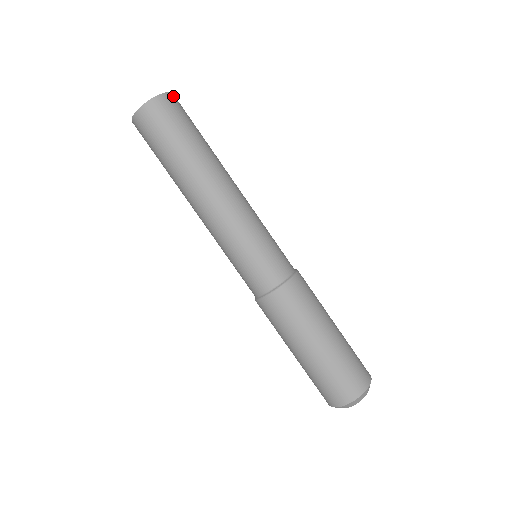
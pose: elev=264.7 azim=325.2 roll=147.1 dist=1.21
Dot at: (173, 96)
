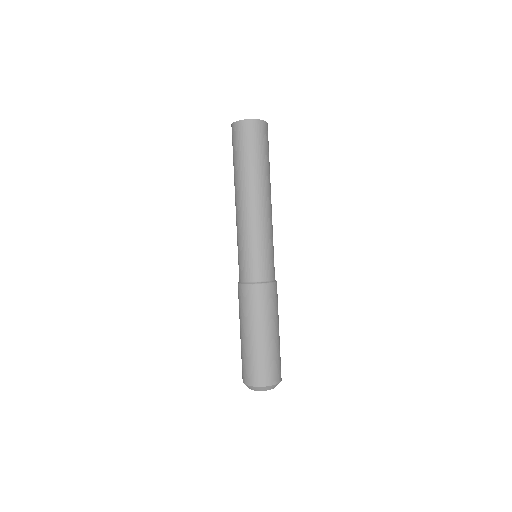
Dot at: (262, 123)
